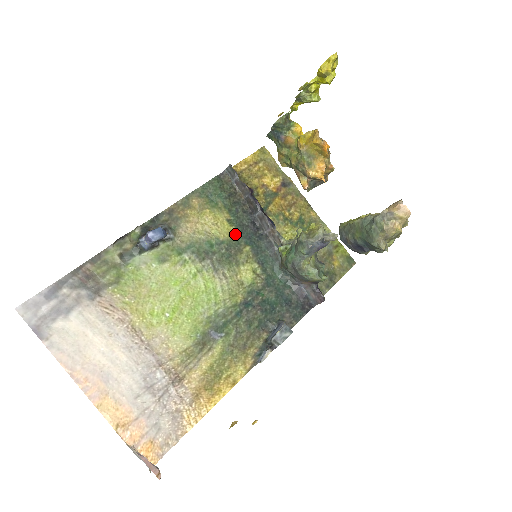
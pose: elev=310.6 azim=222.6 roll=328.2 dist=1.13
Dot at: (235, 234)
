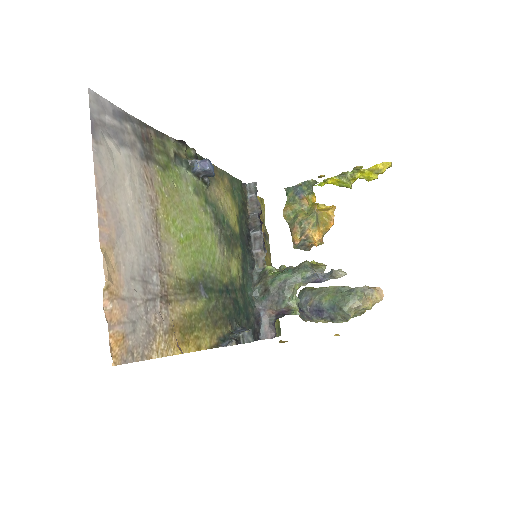
Dot at: (237, 231)
